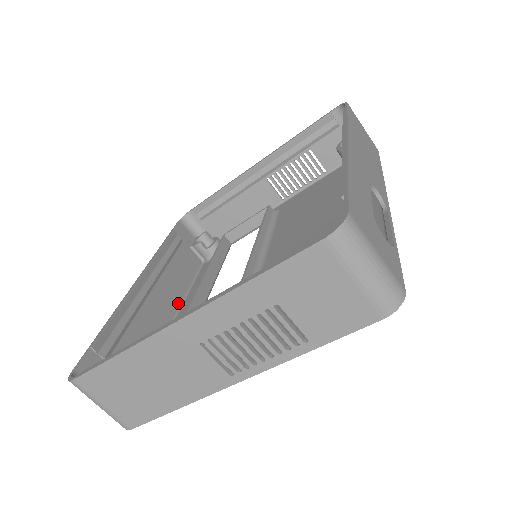
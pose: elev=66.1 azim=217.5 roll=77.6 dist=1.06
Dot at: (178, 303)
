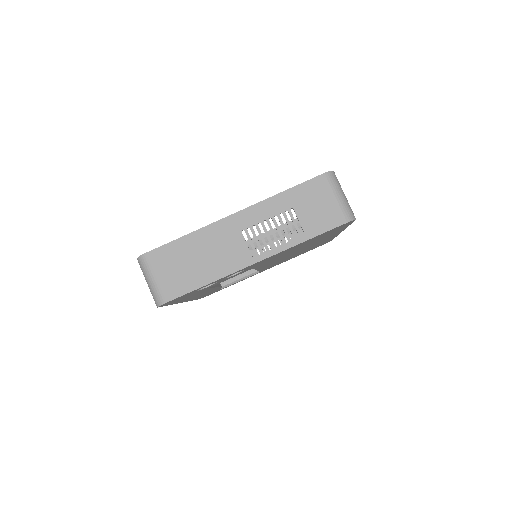
Dot at: occluded
